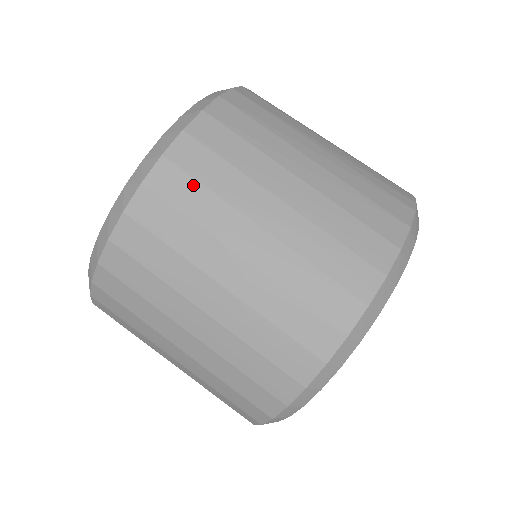
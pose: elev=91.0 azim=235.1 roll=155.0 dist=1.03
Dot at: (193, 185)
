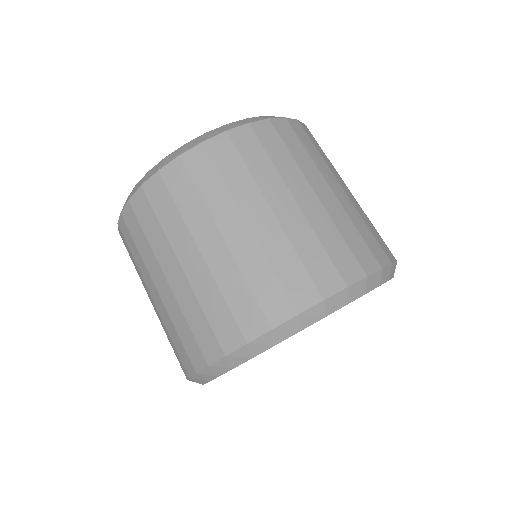
Dot at: (311, 142)
